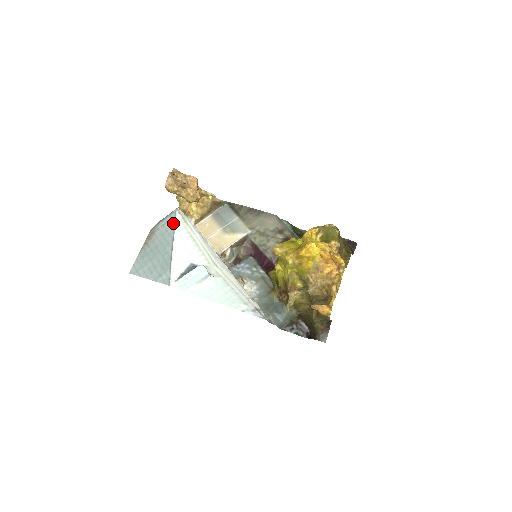
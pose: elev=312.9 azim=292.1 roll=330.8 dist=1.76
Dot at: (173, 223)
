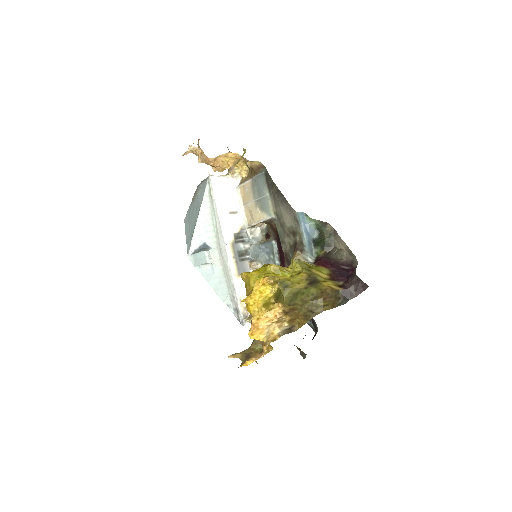
Dot at: (203, 192)
